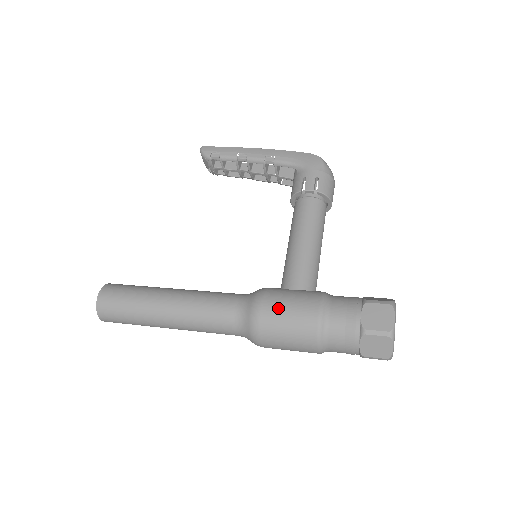
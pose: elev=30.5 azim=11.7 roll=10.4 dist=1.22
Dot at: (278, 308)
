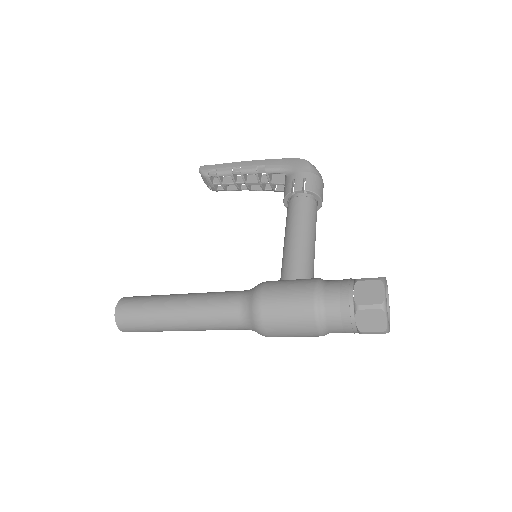
Dot at: (277, 296)
